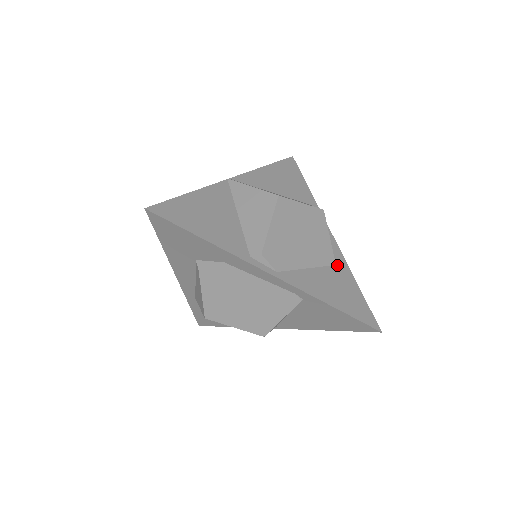
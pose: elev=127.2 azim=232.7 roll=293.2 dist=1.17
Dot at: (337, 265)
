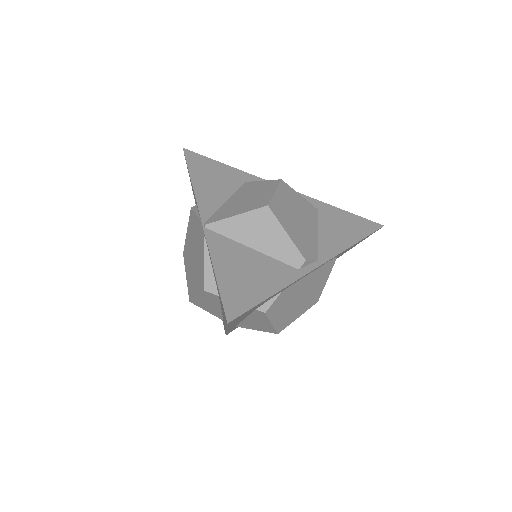
Dot at: (318, 209)
